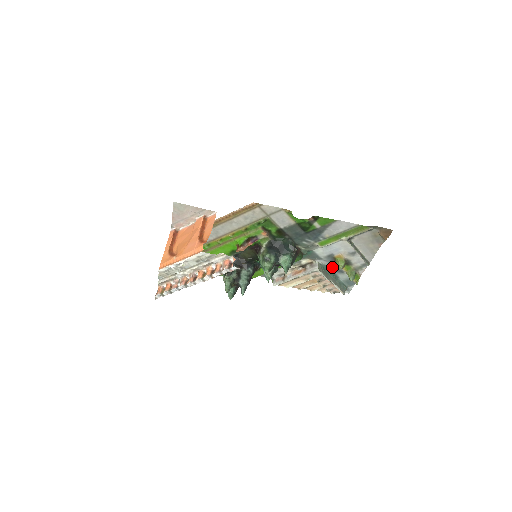
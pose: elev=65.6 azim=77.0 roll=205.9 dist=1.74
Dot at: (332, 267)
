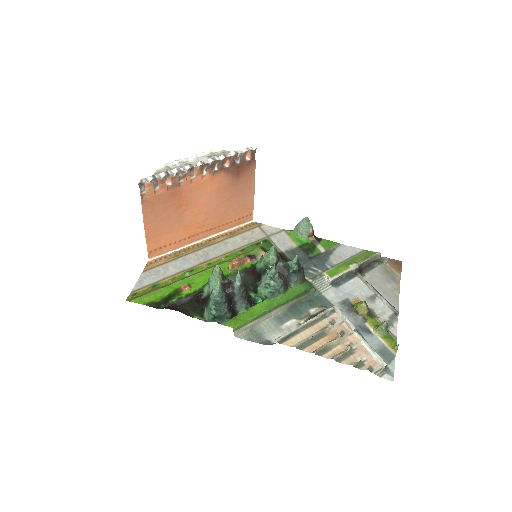
Dot at: (353, 323)
